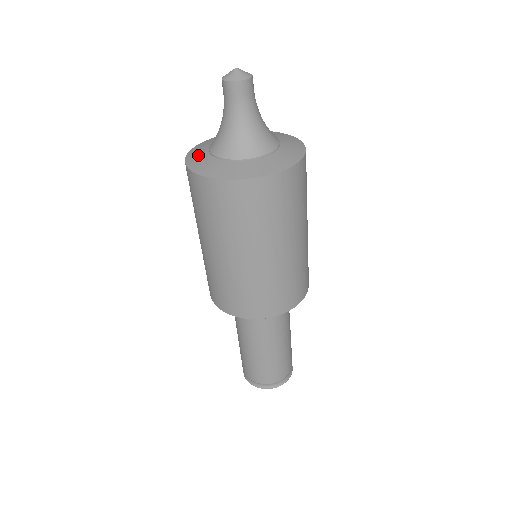
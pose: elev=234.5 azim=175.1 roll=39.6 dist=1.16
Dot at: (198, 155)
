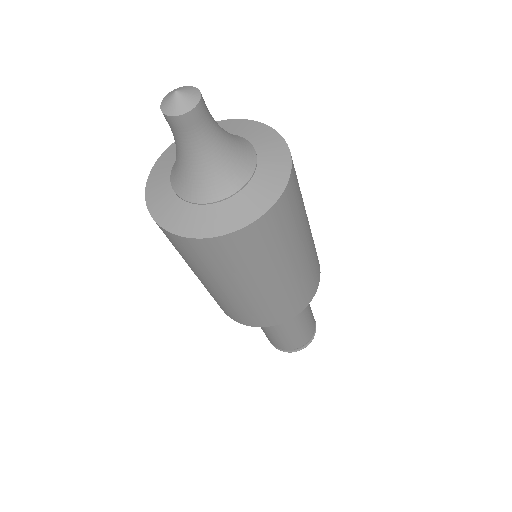
Dot at: (172, 211)
